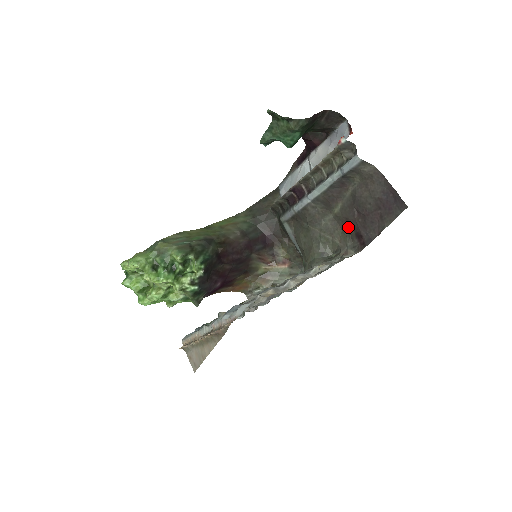
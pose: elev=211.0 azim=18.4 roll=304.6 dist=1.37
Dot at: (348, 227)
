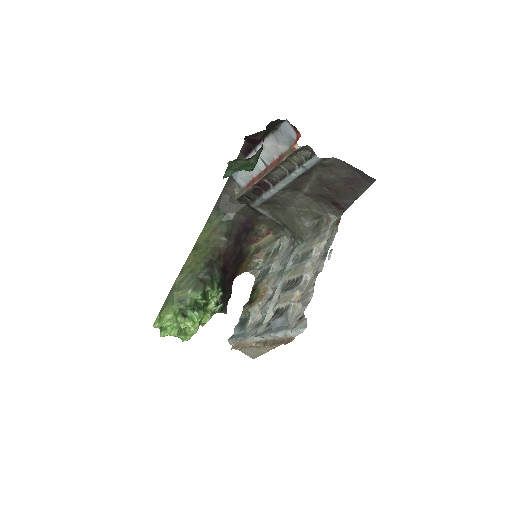
Dot at: (322, 199)
